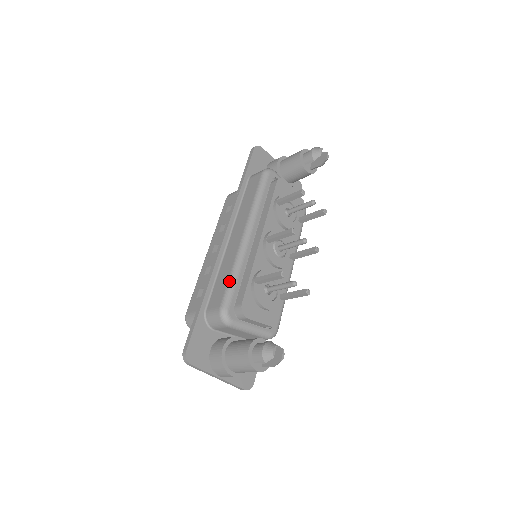
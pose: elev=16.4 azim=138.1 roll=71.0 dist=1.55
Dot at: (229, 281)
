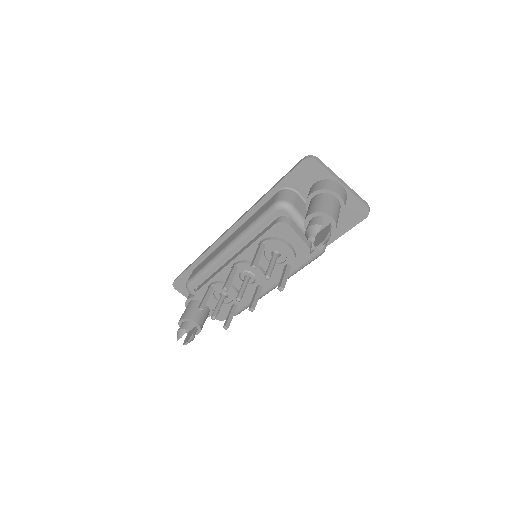
Dot at: (199, 271)
